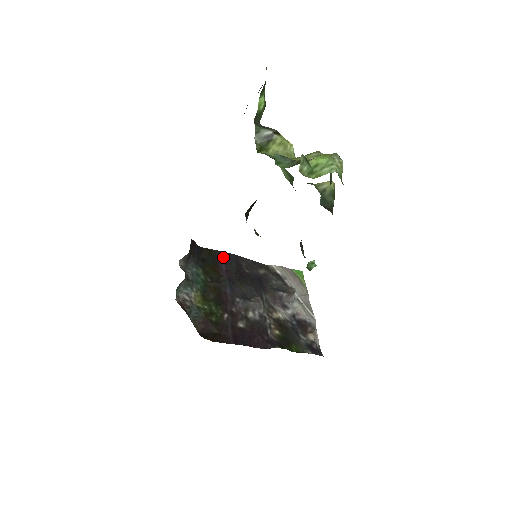
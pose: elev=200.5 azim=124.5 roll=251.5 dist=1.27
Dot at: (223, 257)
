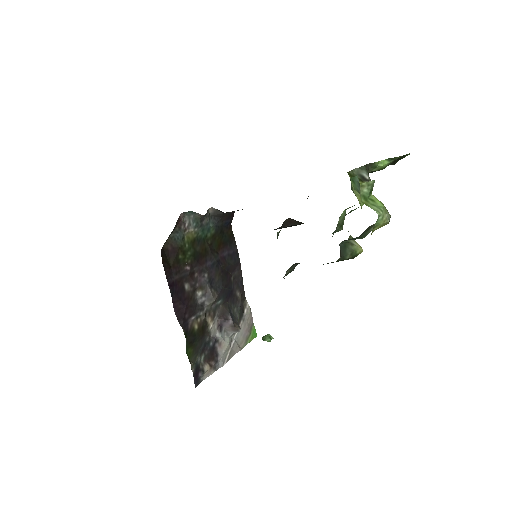
Dot at: (233, 250)
